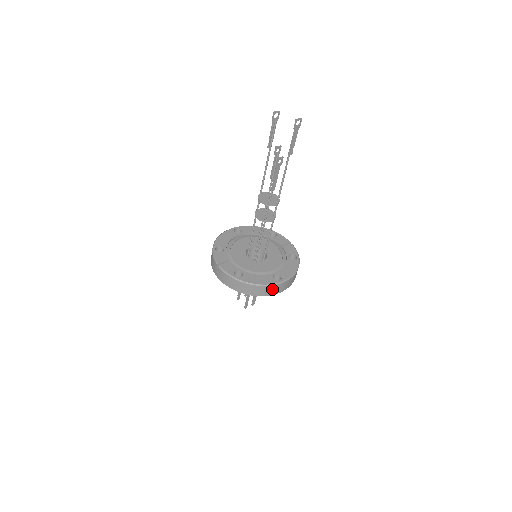
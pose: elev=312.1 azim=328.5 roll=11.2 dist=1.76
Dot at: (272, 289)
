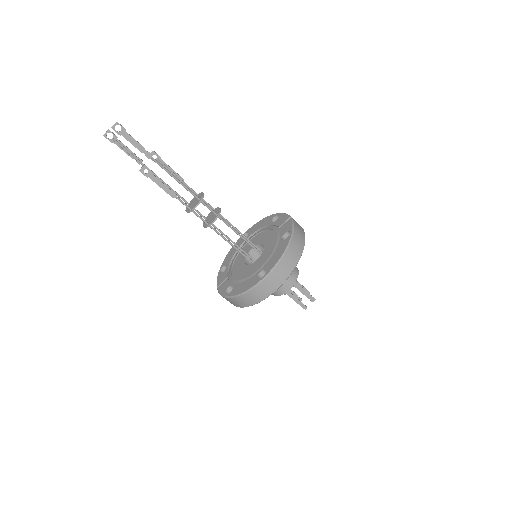
Dot at: (261, 290)
